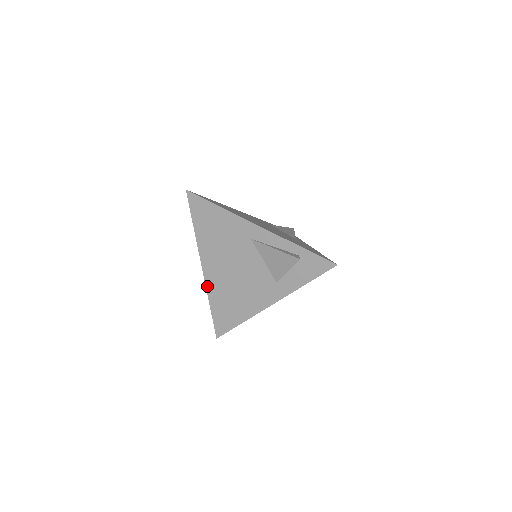
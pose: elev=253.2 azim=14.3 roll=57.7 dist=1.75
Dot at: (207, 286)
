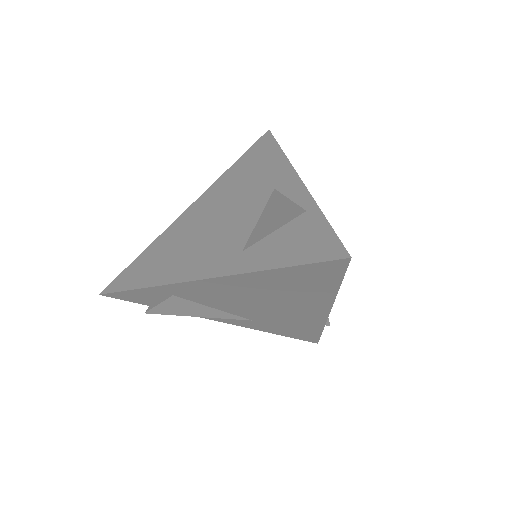
Dot at: (170, 227)
